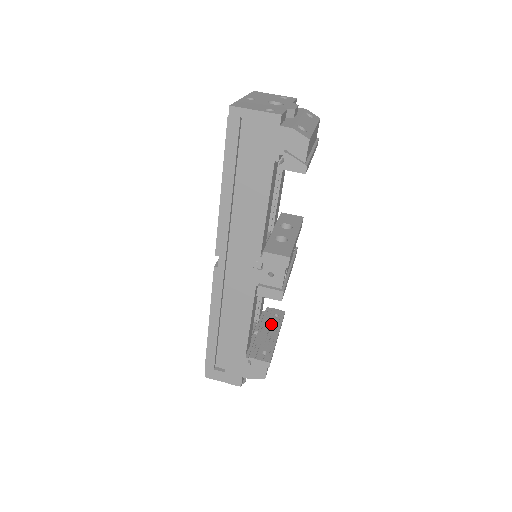
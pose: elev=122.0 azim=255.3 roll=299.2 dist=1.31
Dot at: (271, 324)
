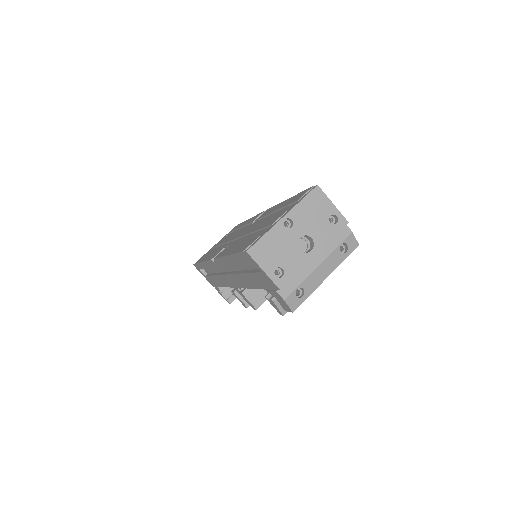
Dot at: occluded
